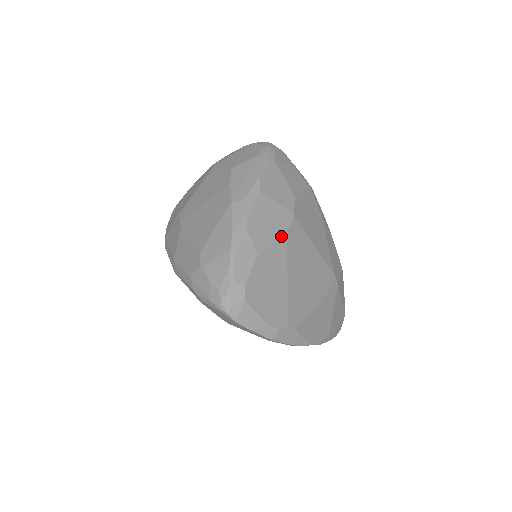
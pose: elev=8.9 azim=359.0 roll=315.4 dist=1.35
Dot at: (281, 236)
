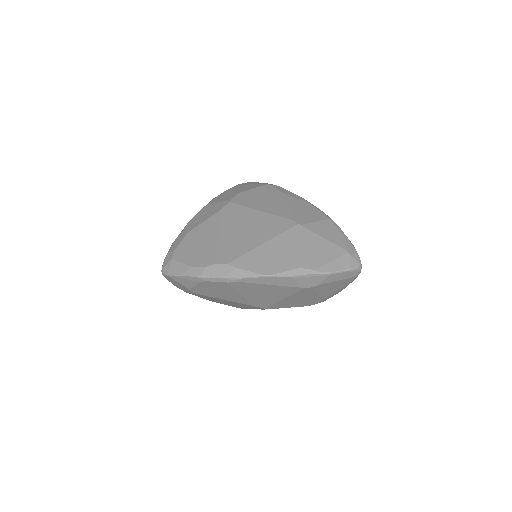
Dot at: (213, 216)
